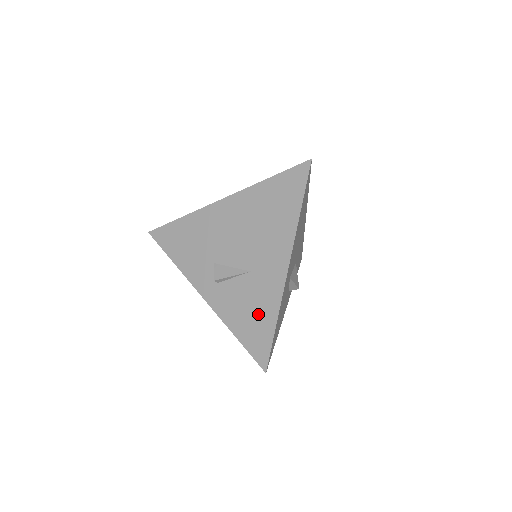
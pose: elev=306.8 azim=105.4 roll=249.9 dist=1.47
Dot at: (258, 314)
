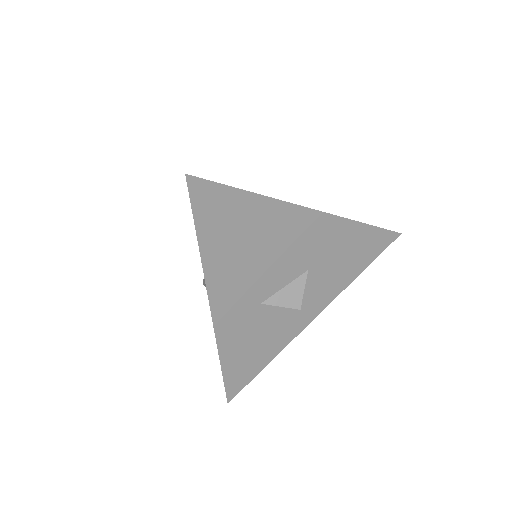
Dot at: occluded
